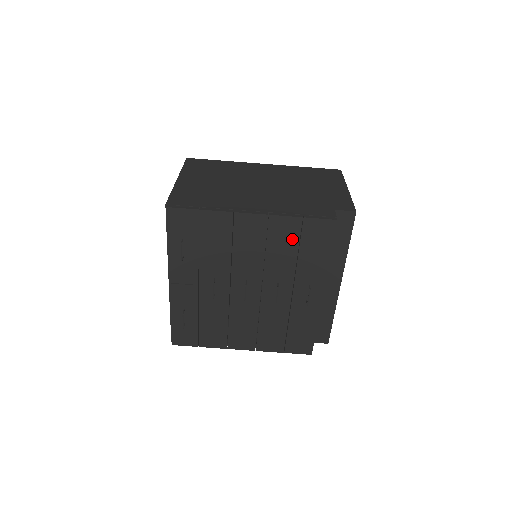
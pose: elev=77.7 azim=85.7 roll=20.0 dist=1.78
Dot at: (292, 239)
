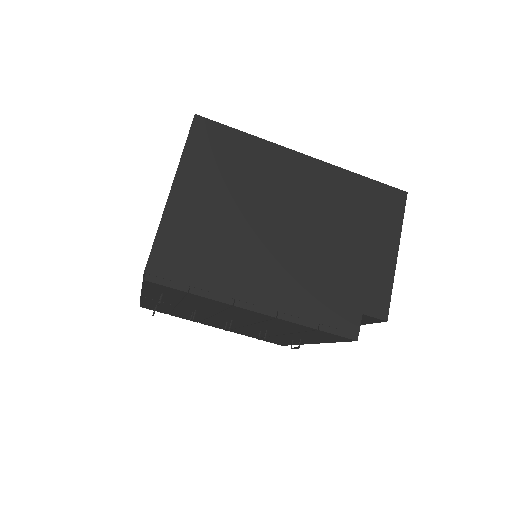
Dot at: (297, 329)
